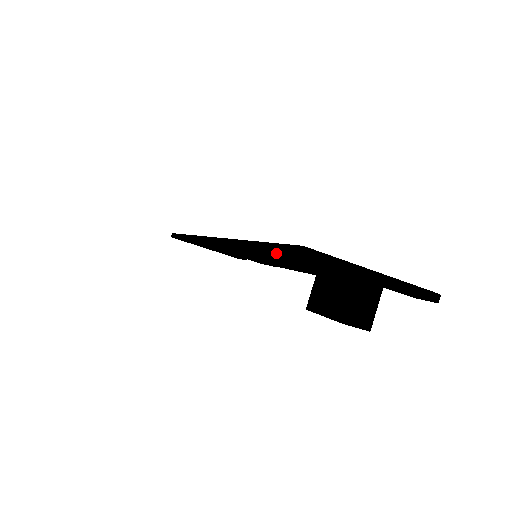
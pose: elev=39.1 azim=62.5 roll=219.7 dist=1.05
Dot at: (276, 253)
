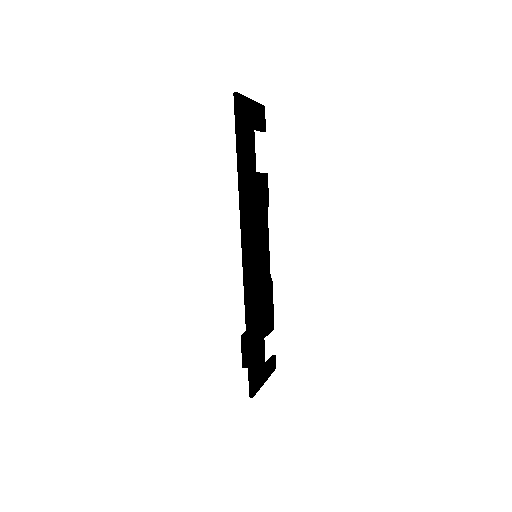
Dot at: (249, 369)
